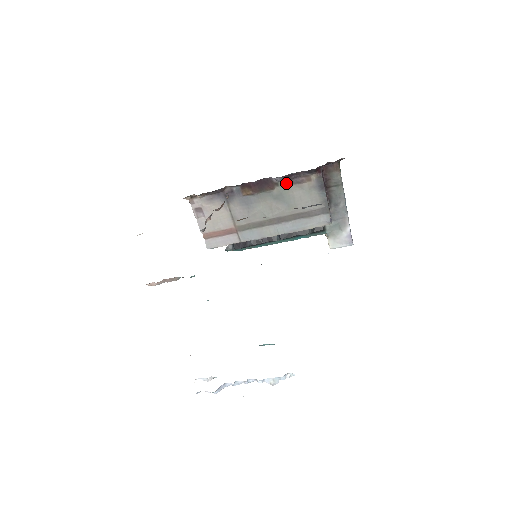
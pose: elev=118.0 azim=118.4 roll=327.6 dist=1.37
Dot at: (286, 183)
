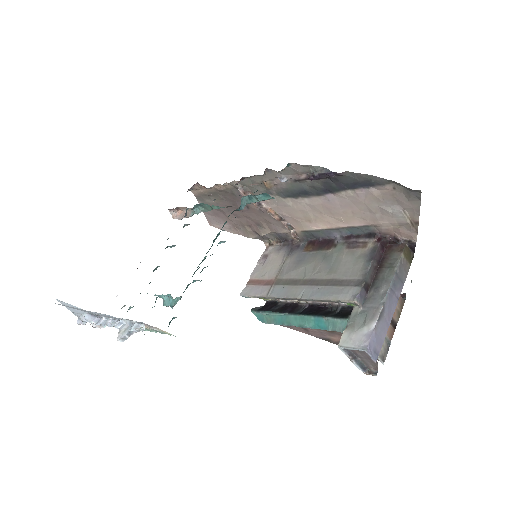
Dot at: (343, 246)
